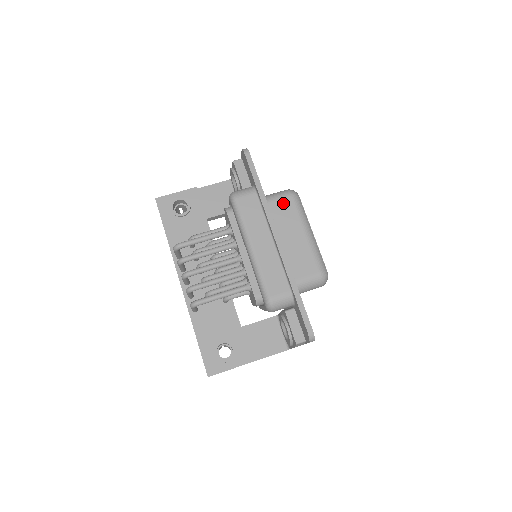
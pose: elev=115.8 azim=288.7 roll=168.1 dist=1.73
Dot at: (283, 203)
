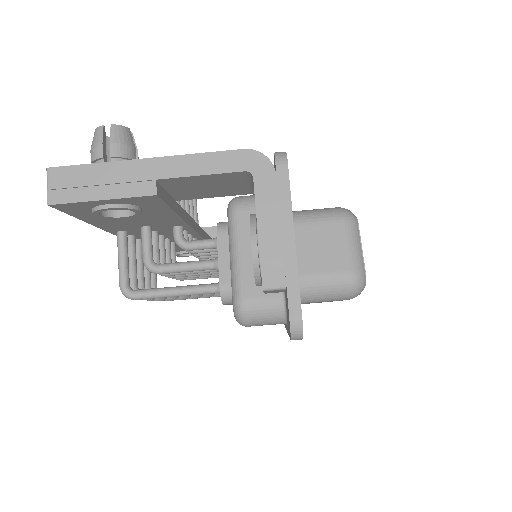
Dot at: occluded
